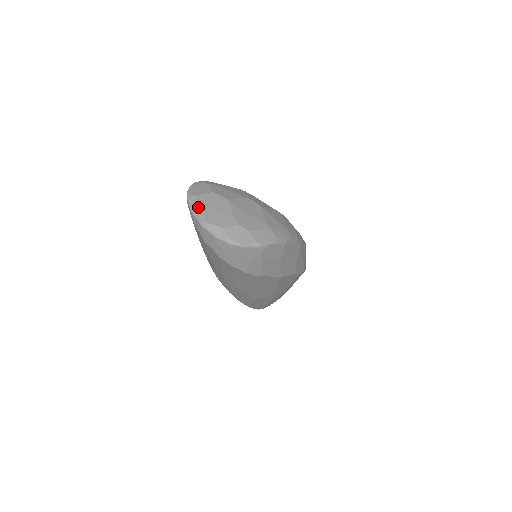
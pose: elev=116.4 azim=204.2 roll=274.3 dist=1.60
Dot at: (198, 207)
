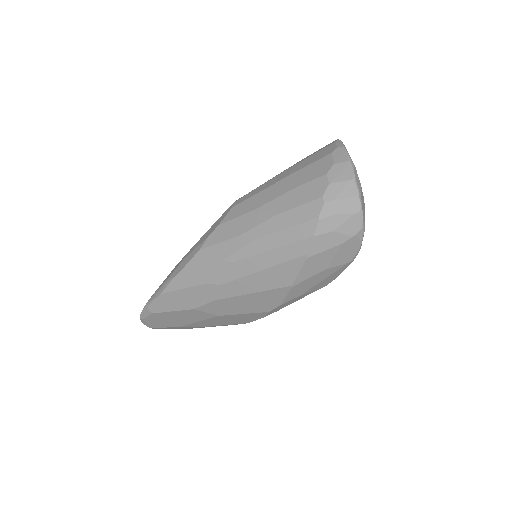
Dot at: occluded
